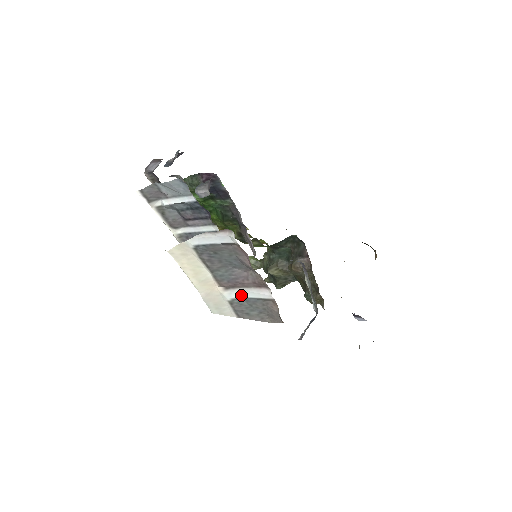
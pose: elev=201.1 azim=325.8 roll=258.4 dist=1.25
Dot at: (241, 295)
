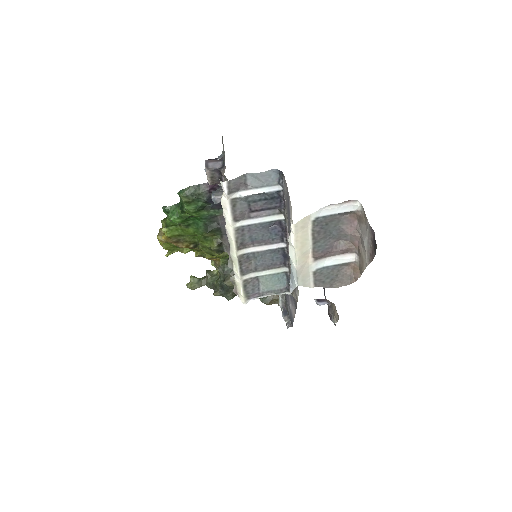
Dot at: (324, 264)
